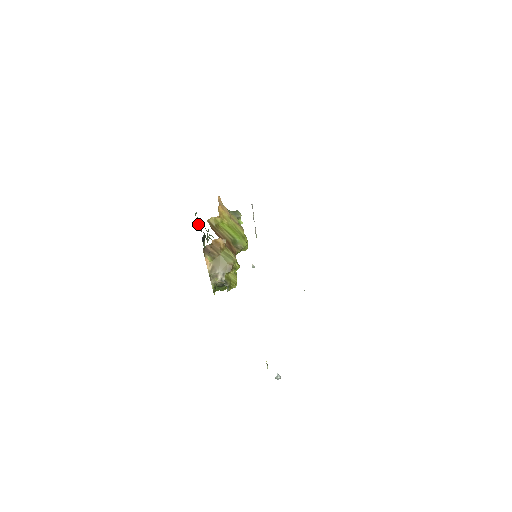
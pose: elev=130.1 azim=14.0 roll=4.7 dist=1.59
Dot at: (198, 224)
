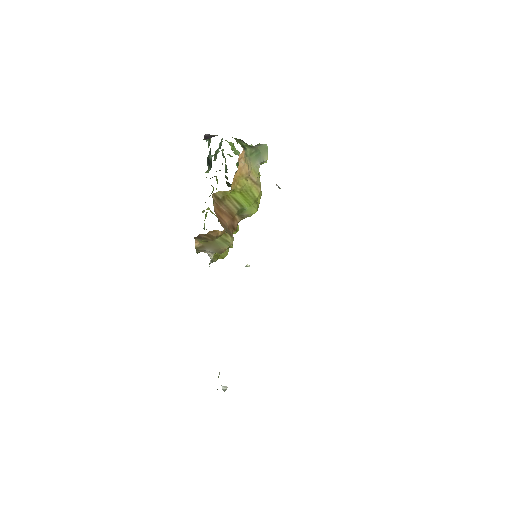
Dot at: occluded
